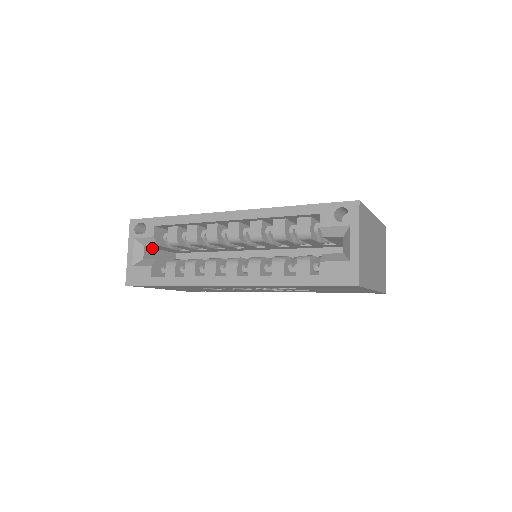
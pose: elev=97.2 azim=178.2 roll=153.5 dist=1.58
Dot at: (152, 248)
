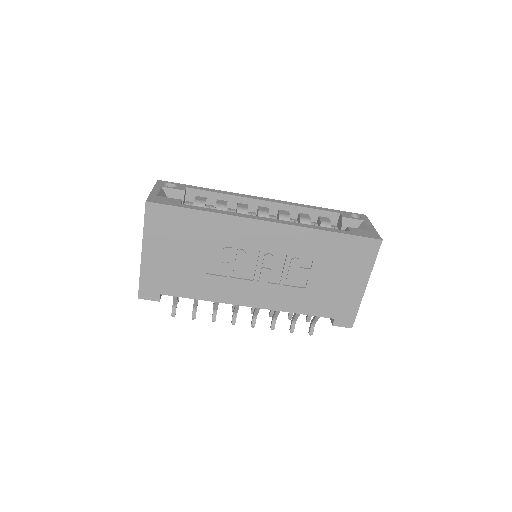
Dot at: occluded
